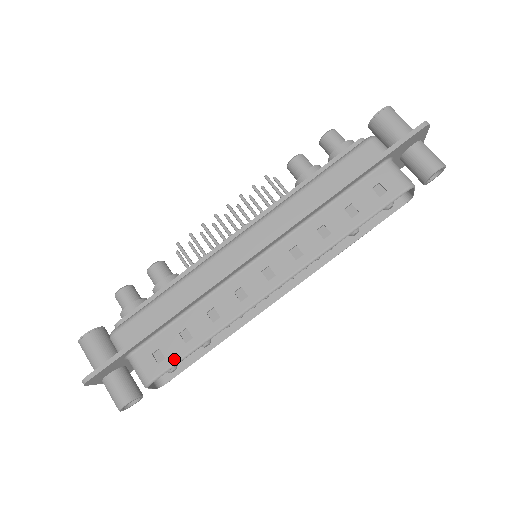
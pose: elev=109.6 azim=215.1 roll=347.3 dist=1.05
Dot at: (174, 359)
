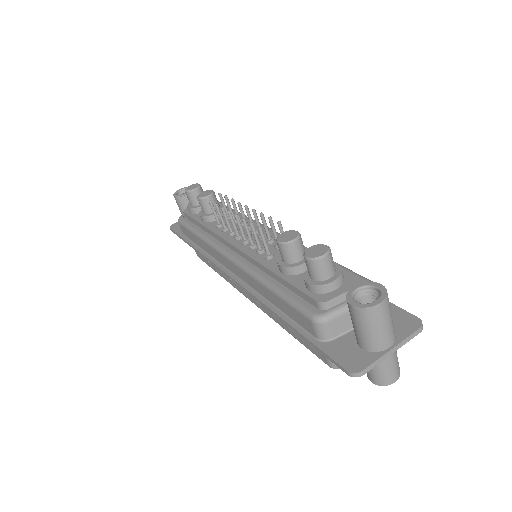
Dot at: (205, 262)
